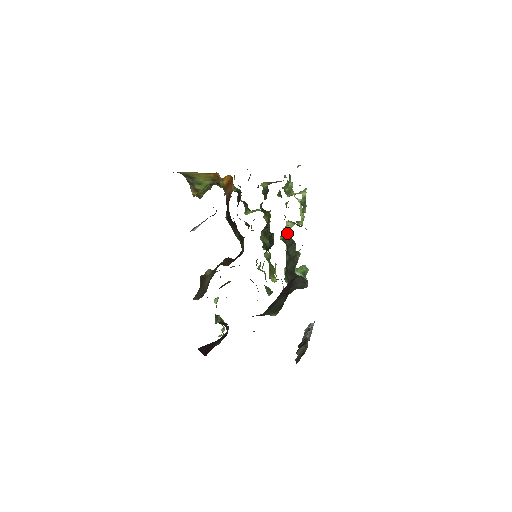
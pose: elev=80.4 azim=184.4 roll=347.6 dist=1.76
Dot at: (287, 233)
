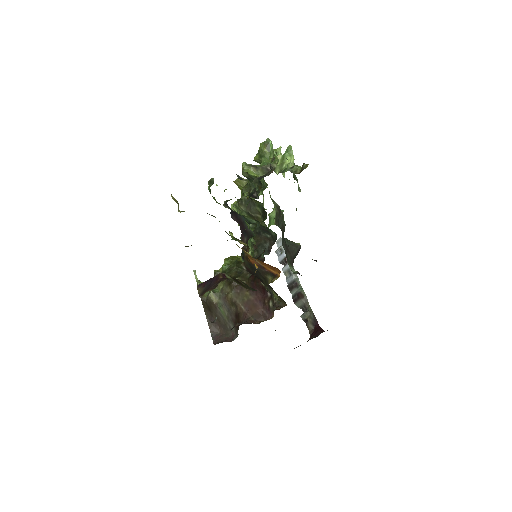
Dot at: (274, 205)
